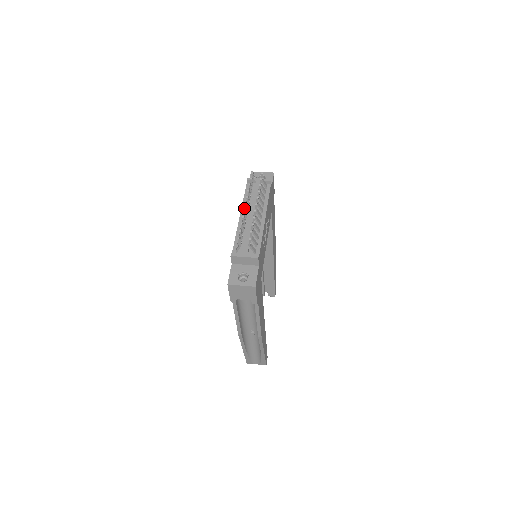
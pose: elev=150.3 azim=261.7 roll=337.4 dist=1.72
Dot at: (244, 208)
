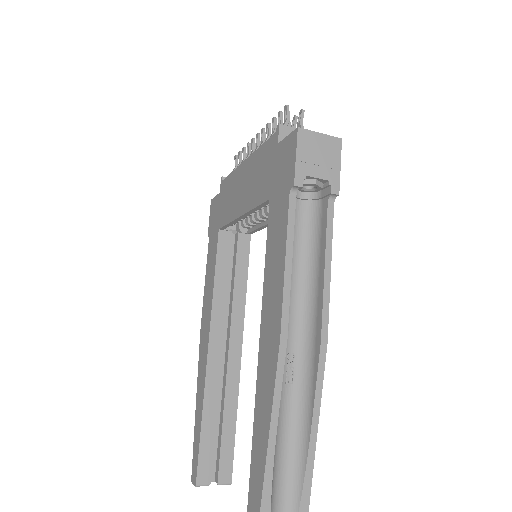
Dot at: (262, 128)
